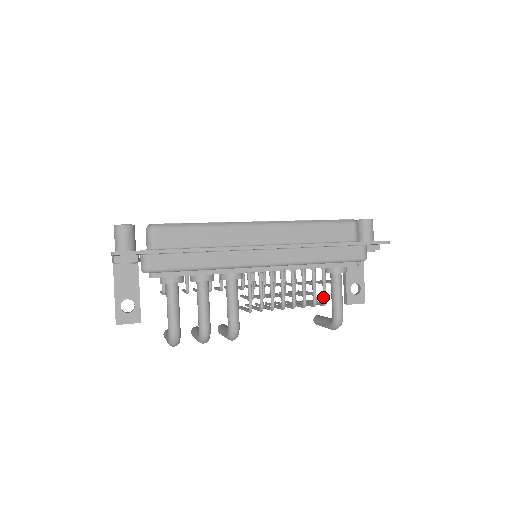
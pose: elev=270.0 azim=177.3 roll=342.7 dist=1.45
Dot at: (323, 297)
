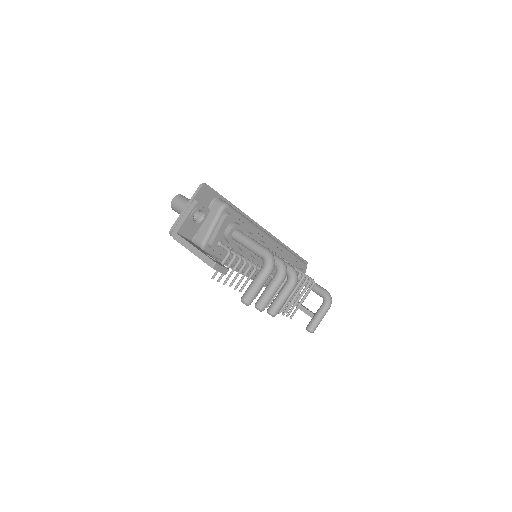
Dot at: occluded
